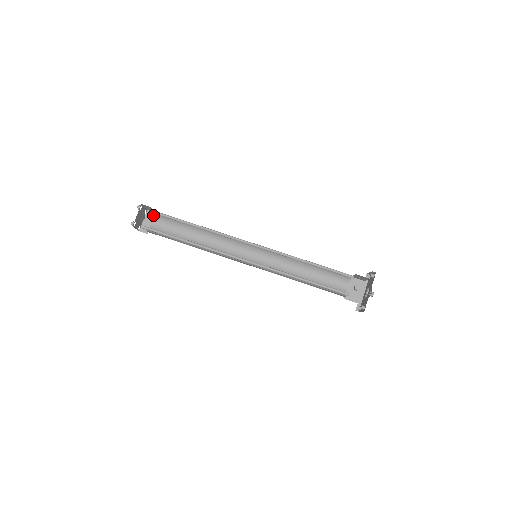
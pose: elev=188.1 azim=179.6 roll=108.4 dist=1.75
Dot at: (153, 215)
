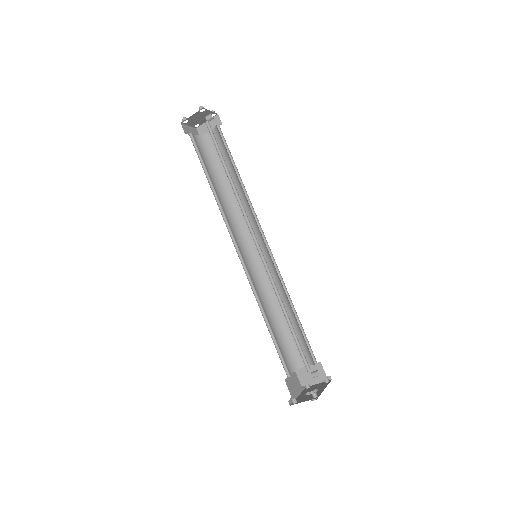
Dot at: (202, 134)
